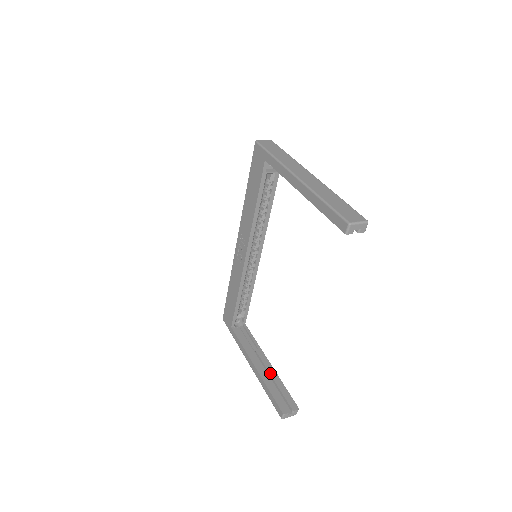
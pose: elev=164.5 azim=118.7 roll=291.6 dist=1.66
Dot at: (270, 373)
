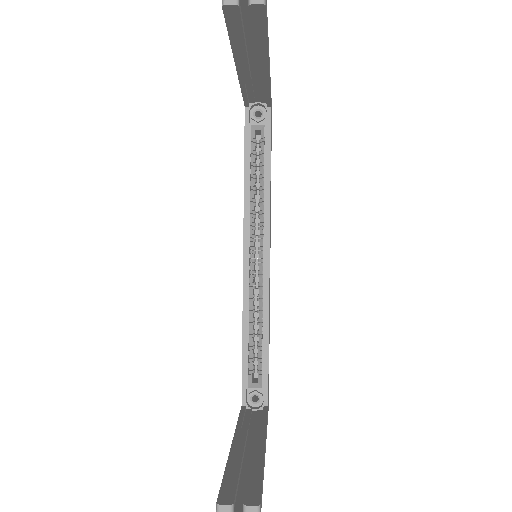
Dot at: (251, 453)
